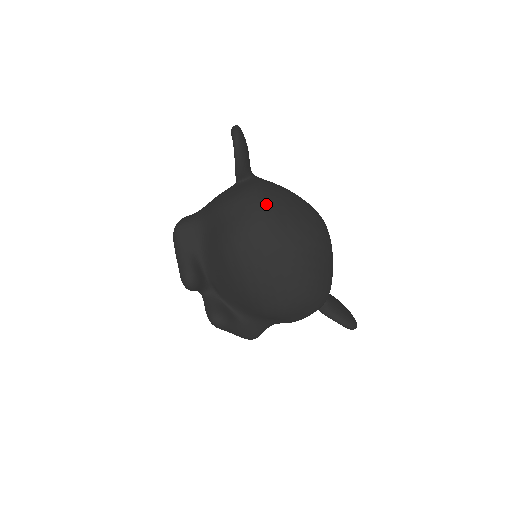
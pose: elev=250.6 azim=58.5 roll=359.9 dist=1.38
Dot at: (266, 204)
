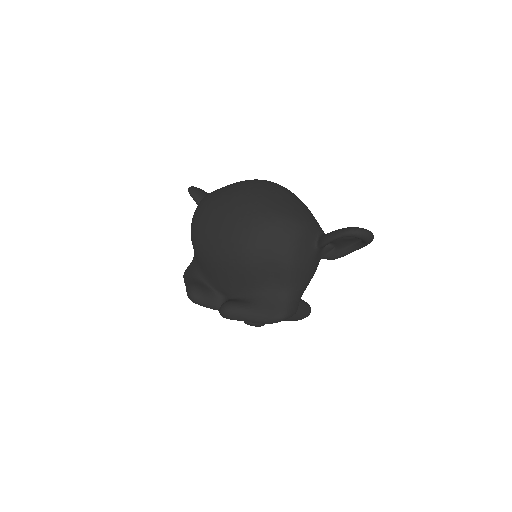
Dot at: occluded
